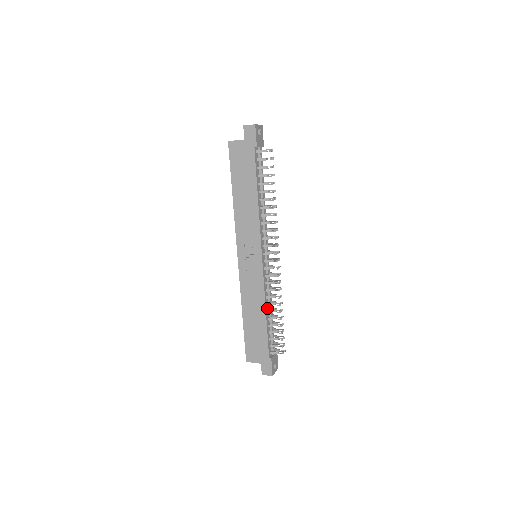
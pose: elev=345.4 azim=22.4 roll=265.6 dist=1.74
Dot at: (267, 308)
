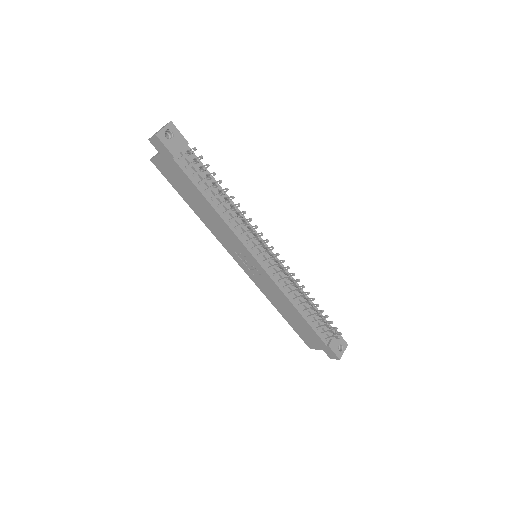
Dot at: (296, 302)
